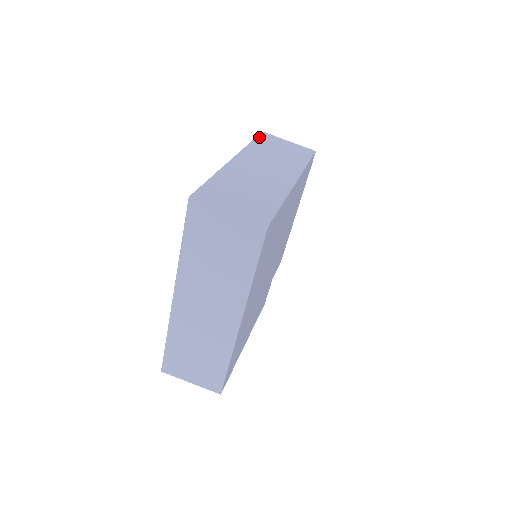
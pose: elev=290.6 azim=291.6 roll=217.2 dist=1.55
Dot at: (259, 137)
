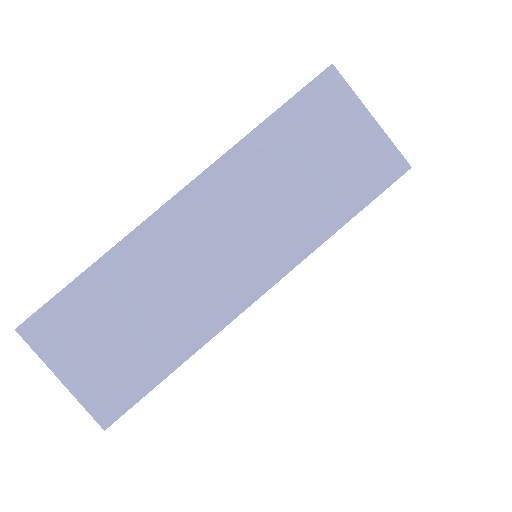
Dot at: occluded
